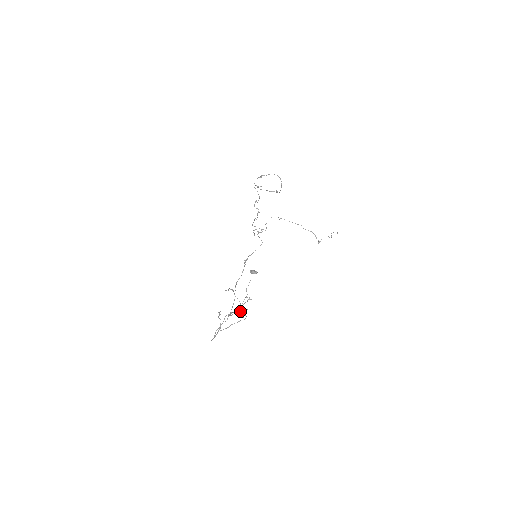
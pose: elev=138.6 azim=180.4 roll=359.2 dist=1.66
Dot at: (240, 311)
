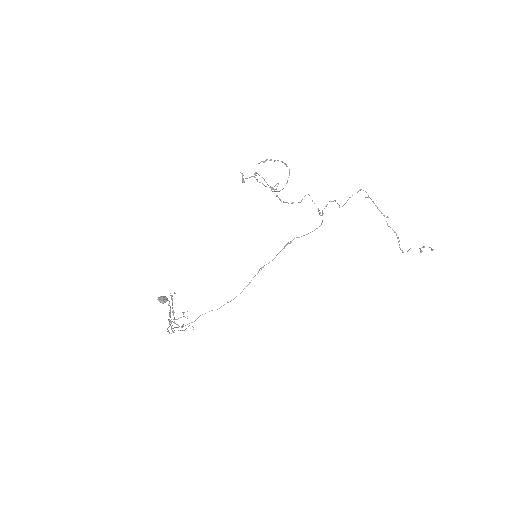
Dot at: (175, 323)
